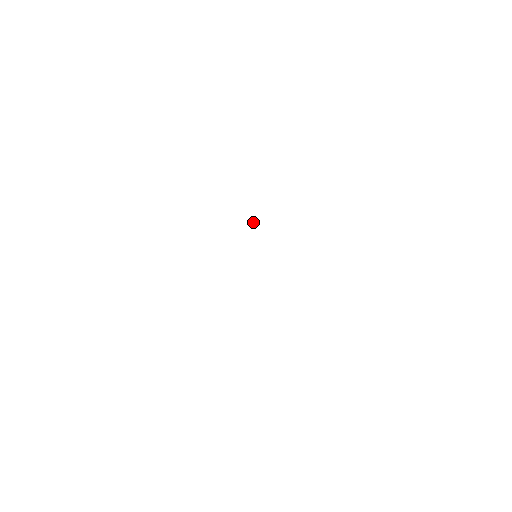
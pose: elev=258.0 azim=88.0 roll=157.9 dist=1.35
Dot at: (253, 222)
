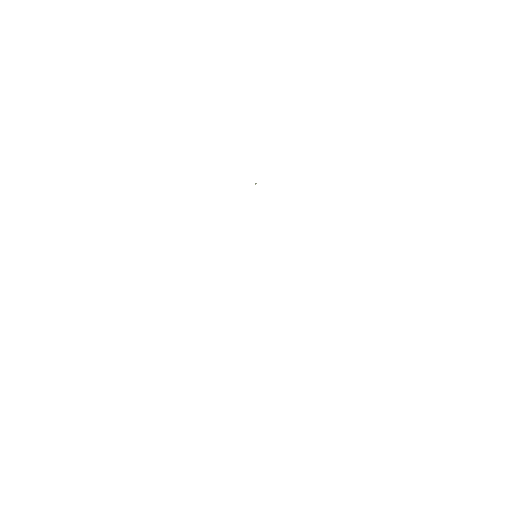
Dot at: (255, 184)
